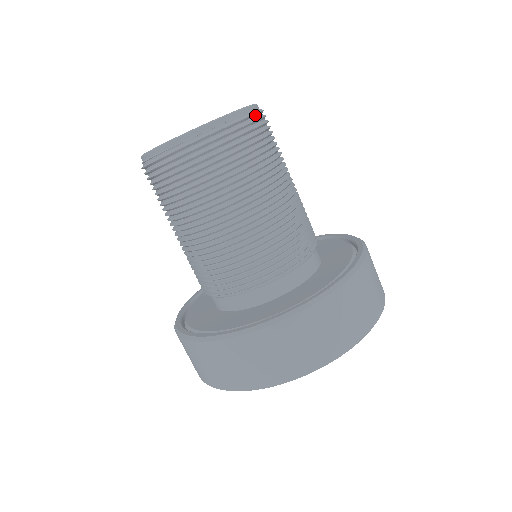
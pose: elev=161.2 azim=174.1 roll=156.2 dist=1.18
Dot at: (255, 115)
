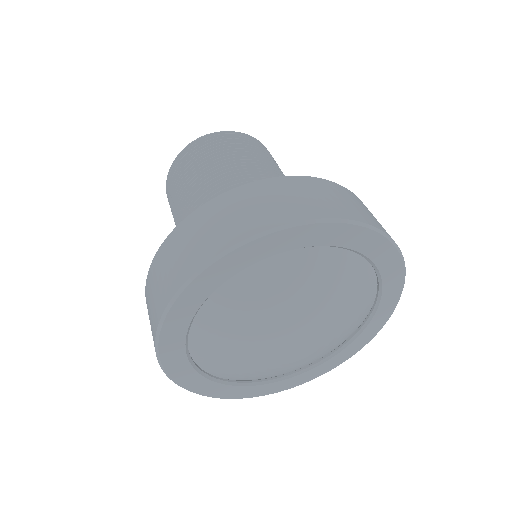
Dot at: (229, 134)
